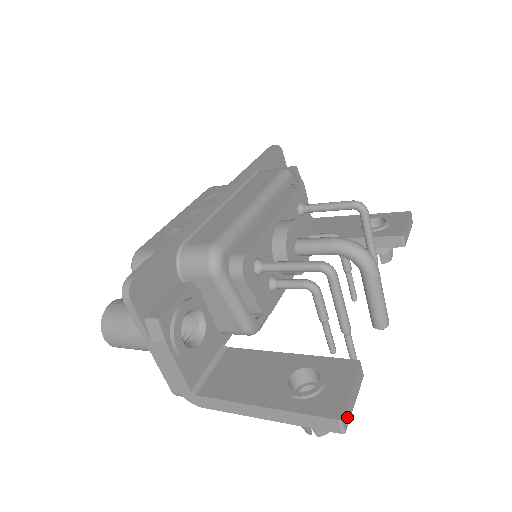
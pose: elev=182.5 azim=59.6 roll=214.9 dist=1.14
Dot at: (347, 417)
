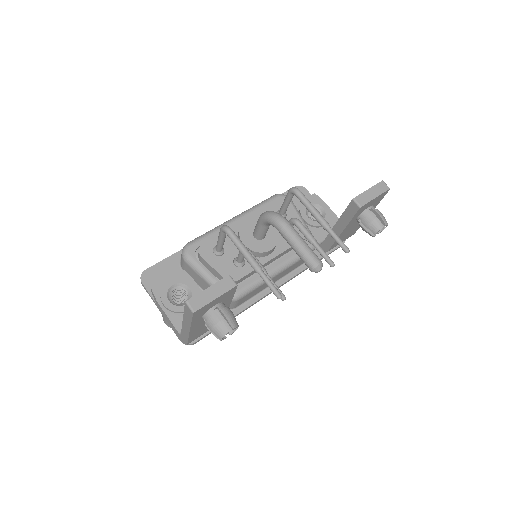
Dot at: (198, 304)
